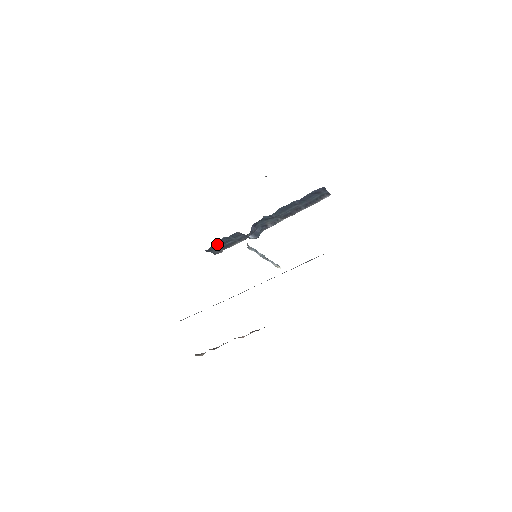
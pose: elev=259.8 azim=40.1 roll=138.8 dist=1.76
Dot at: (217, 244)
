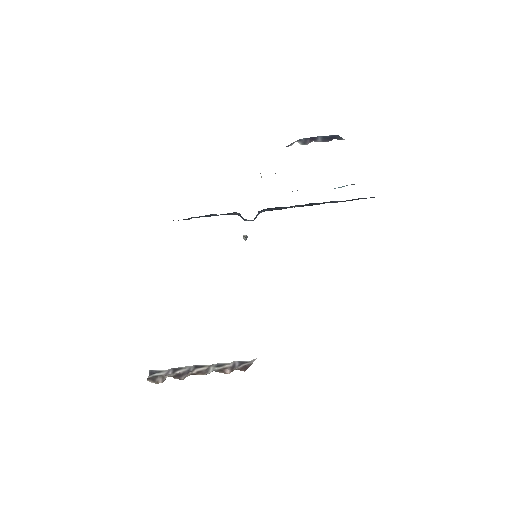
Dot at: (195, 217)
